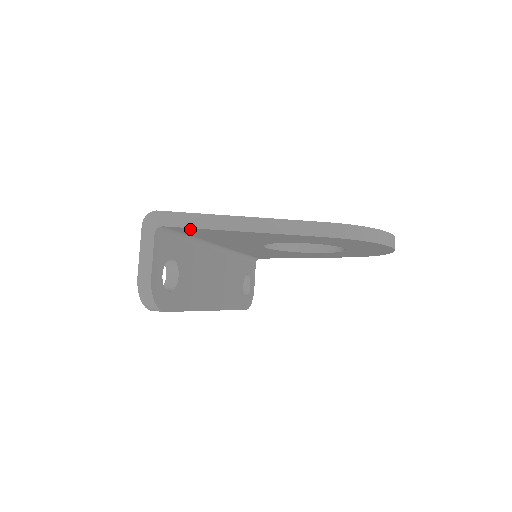
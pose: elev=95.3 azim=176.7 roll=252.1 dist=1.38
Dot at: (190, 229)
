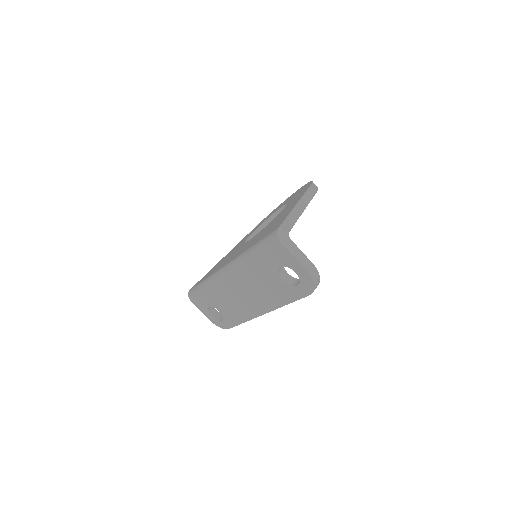
Dot at: occluded
